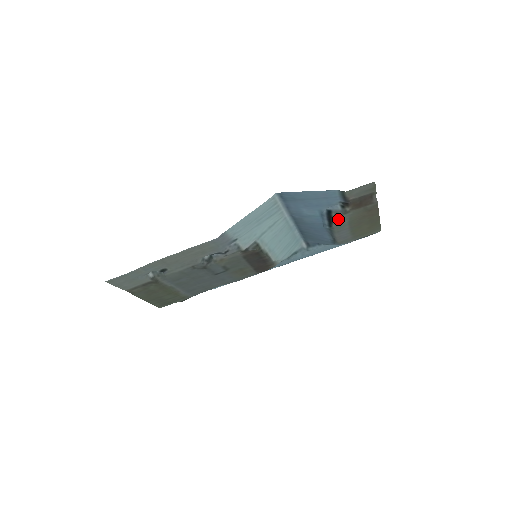
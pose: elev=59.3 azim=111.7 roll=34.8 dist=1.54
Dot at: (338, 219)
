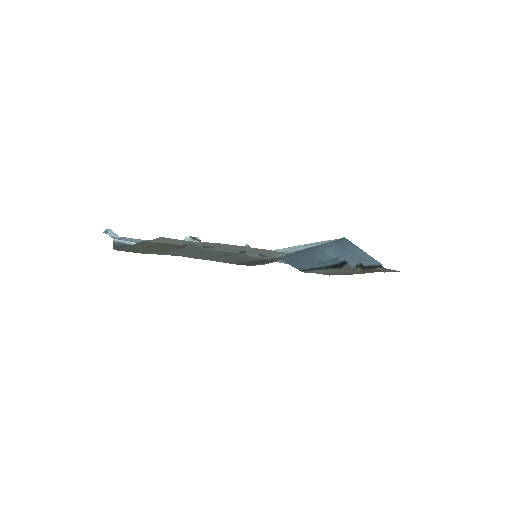
Dot at: (342, 269)
